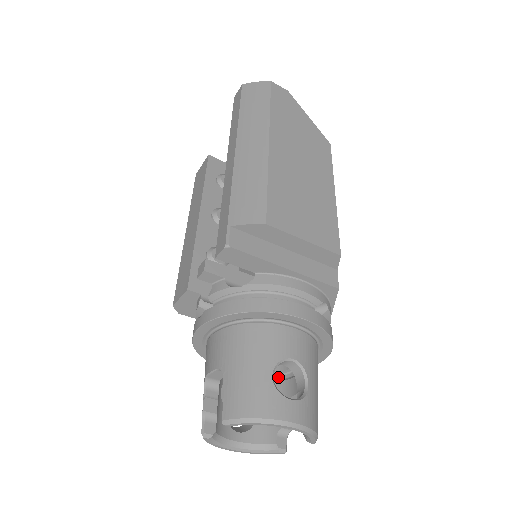
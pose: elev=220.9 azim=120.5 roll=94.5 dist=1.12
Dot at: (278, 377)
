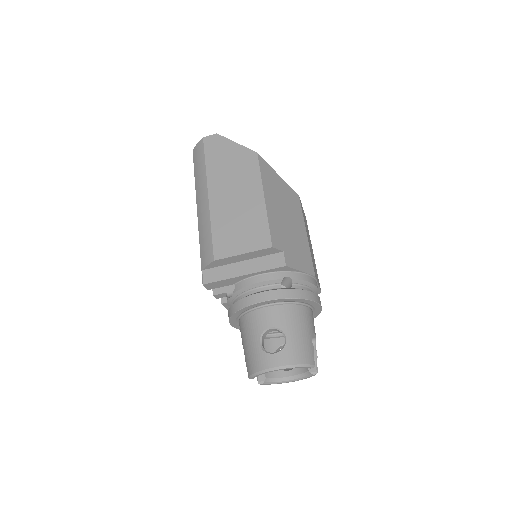
Dot at: occluded
